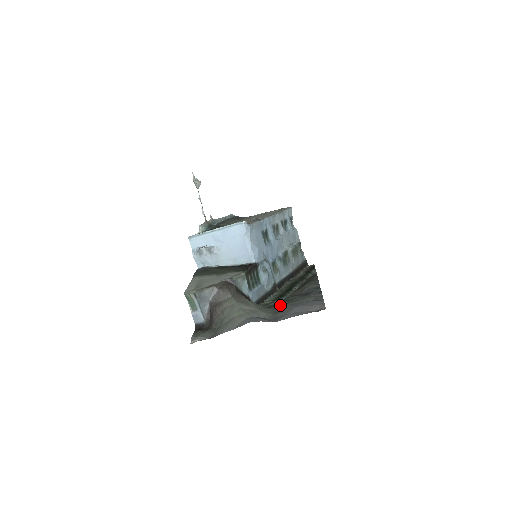
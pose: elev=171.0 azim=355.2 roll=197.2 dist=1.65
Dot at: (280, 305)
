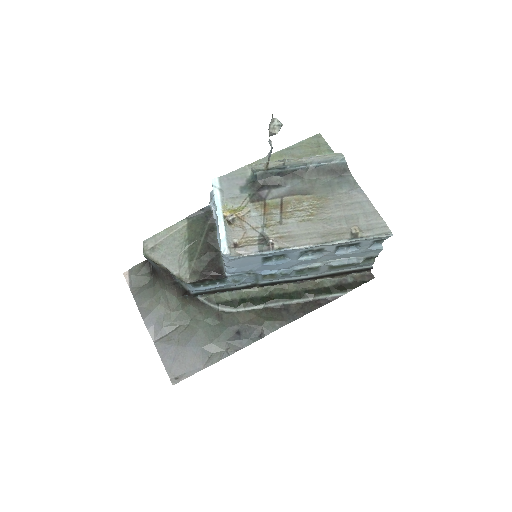
Dot at: (202, 320)
